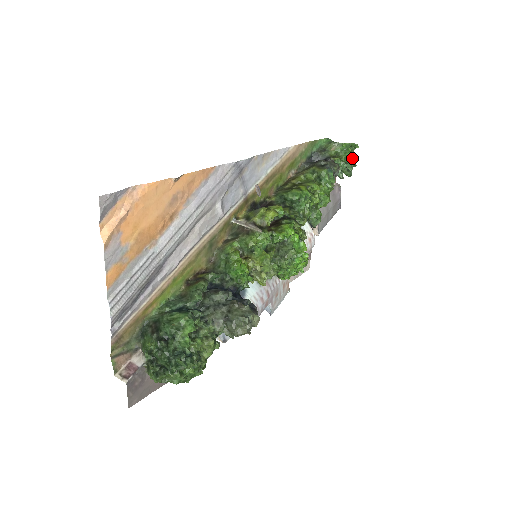
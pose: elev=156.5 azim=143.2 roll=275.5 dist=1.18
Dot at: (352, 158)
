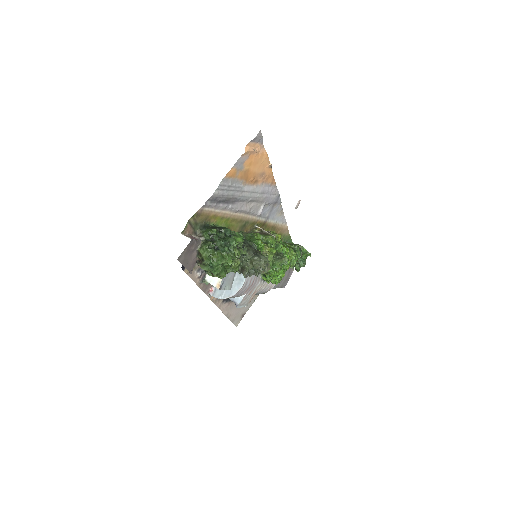
Dot at: (305, 260)
